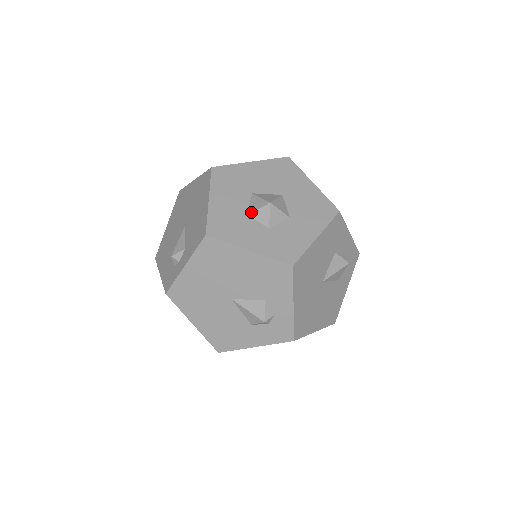
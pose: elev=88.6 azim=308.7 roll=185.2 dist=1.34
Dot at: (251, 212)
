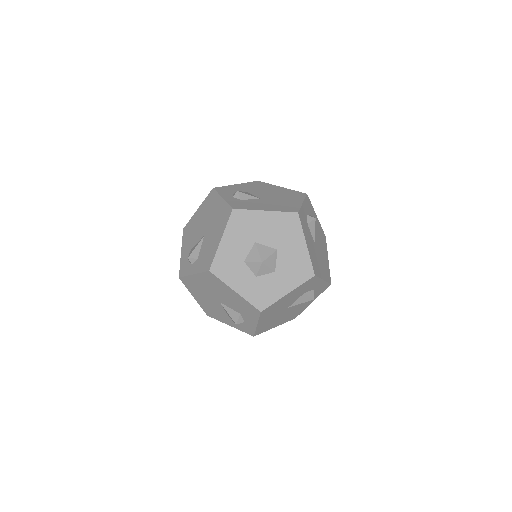
Dot at: (247, 261)
